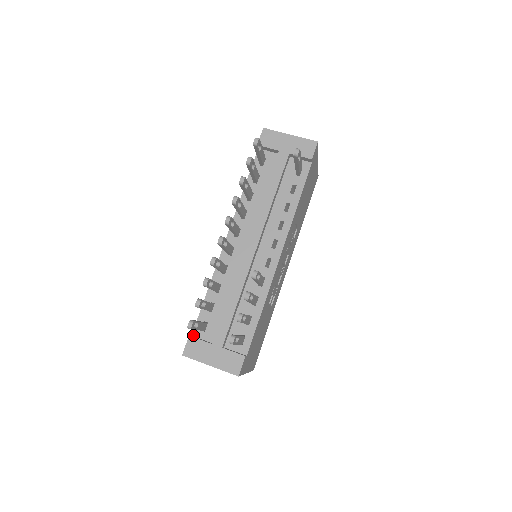
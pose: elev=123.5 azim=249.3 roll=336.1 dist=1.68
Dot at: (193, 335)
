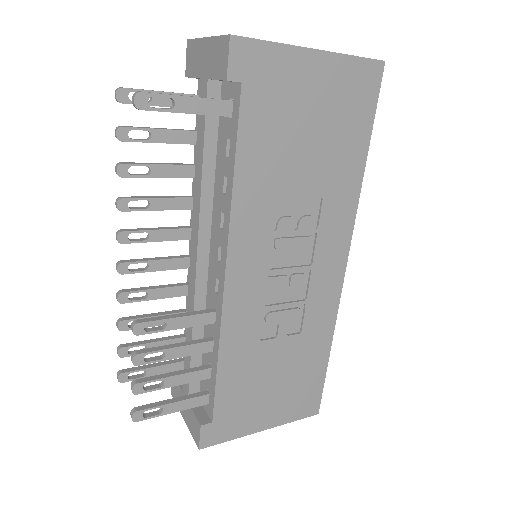
Dot at: occluded
